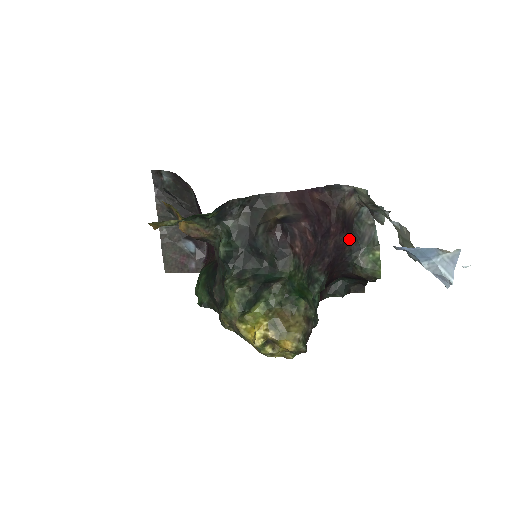
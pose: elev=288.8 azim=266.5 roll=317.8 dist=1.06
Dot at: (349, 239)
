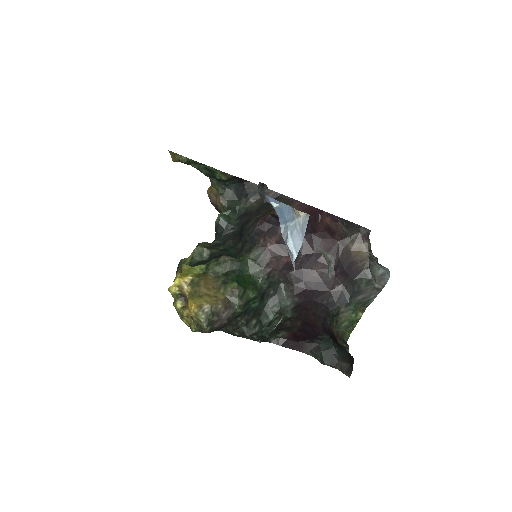
Dot at: (340, 284)
